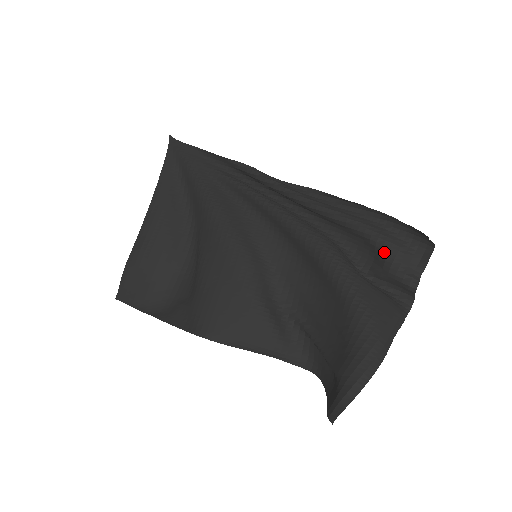
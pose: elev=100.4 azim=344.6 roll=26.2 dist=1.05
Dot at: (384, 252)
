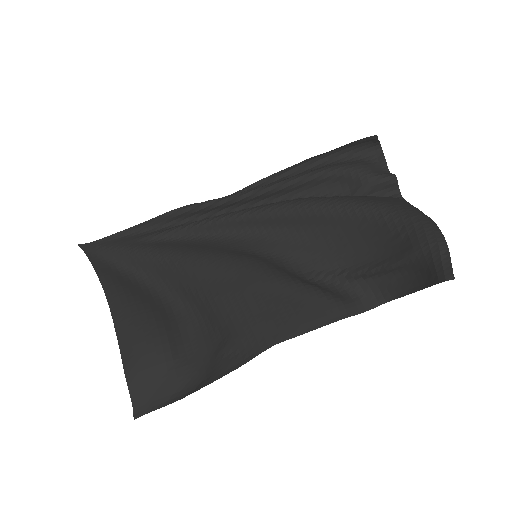
Dot at: (353, 173)
